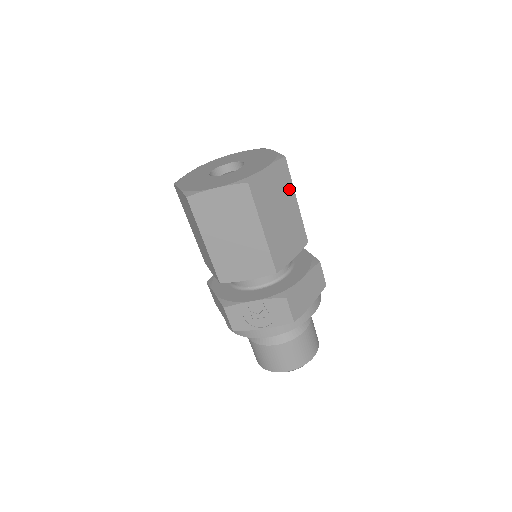
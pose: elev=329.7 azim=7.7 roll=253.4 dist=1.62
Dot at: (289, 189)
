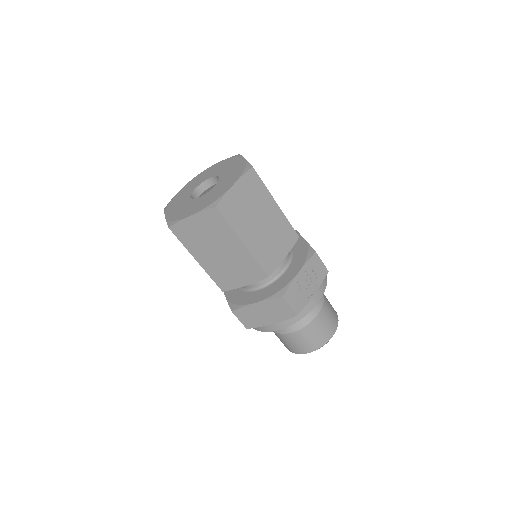
Dot at: occluded
